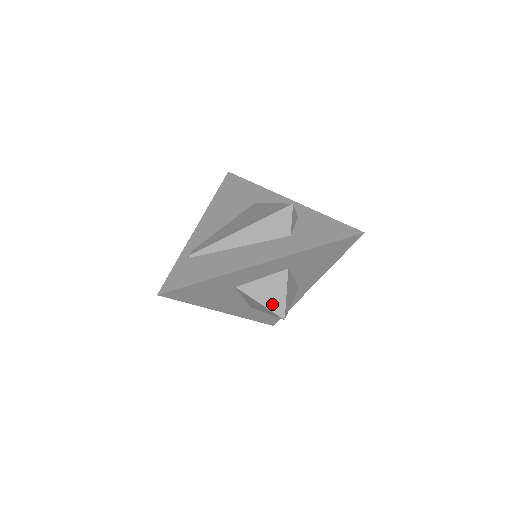
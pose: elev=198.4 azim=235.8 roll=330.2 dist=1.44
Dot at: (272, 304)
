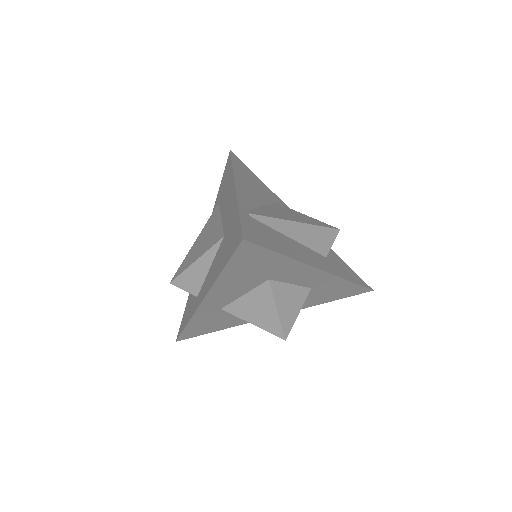
Dot at: (285, 317)
